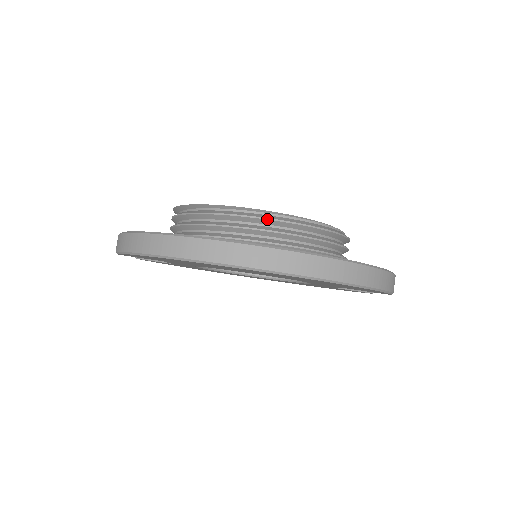
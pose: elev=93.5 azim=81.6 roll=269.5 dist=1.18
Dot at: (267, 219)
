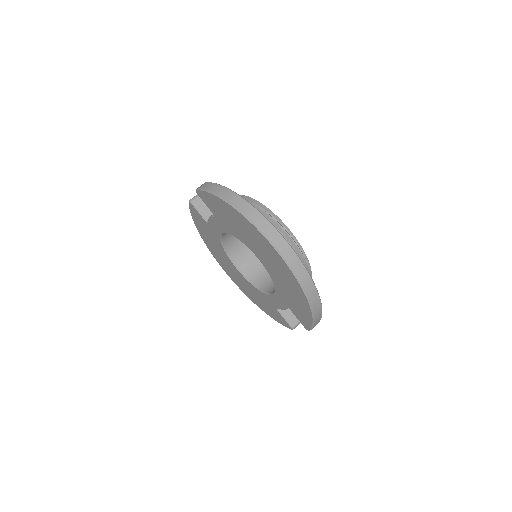
Dot at: (292, 239)
